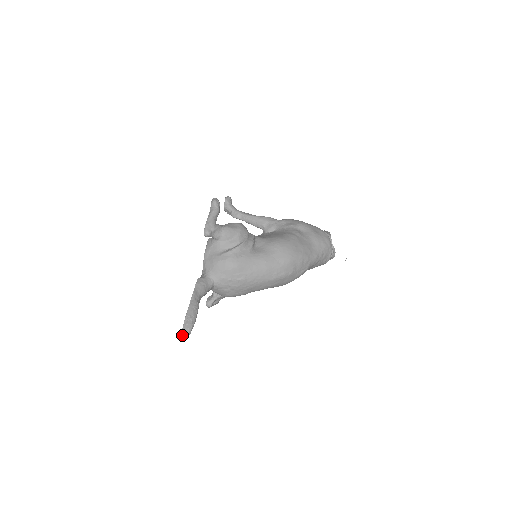
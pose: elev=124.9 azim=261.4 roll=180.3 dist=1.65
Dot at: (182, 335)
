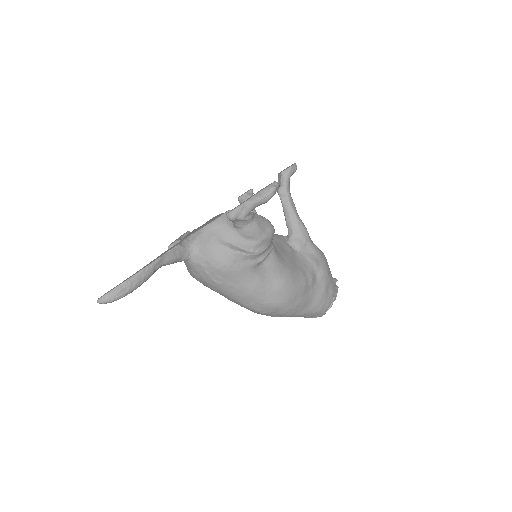
Dot at: (104, 297)
